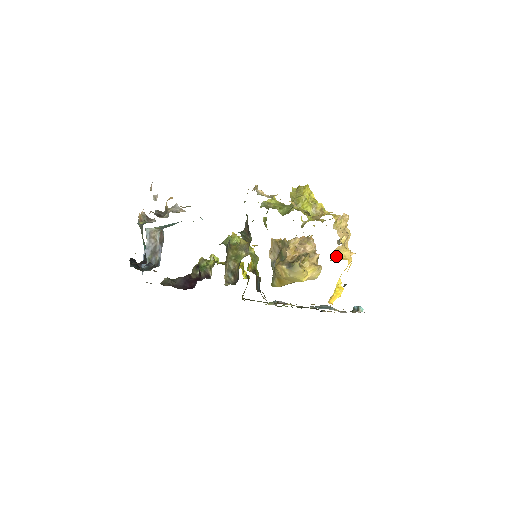
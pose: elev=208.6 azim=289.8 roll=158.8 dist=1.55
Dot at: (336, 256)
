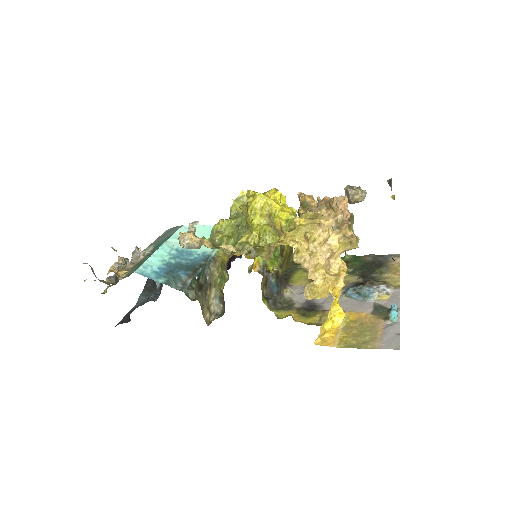
Dot at: (310, 294)
